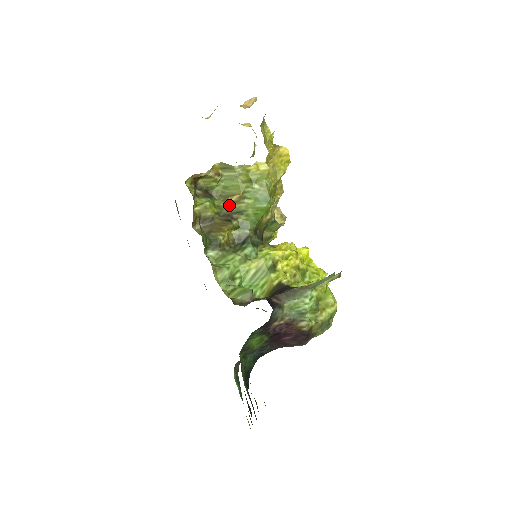
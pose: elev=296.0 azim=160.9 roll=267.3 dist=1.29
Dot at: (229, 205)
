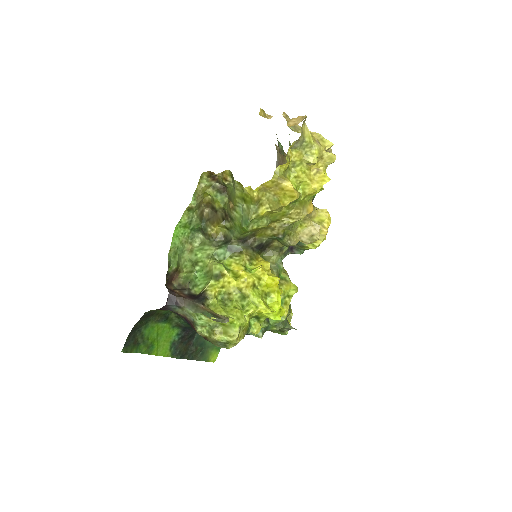
Dot at: (228, 208)
